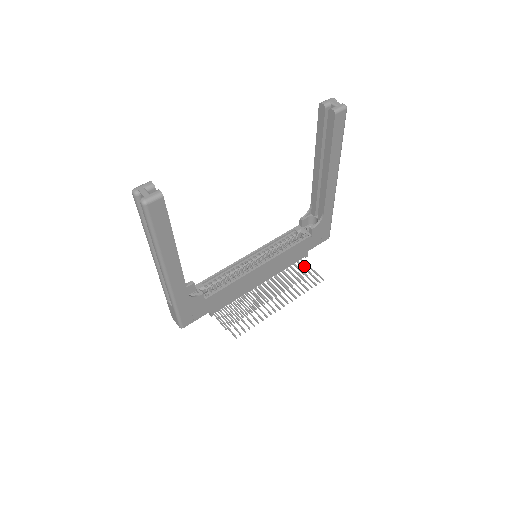
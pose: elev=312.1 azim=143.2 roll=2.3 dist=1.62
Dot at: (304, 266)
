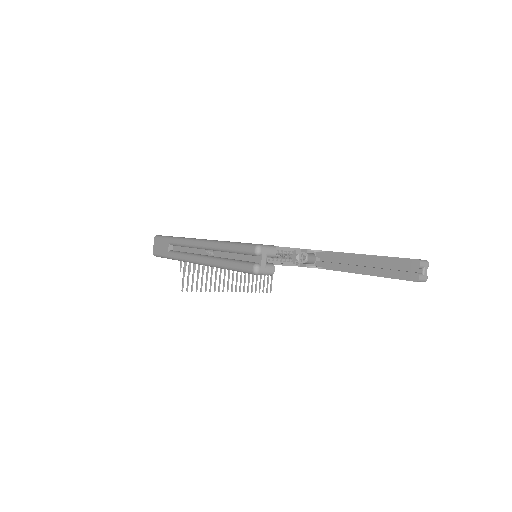
Dot at: occluded
